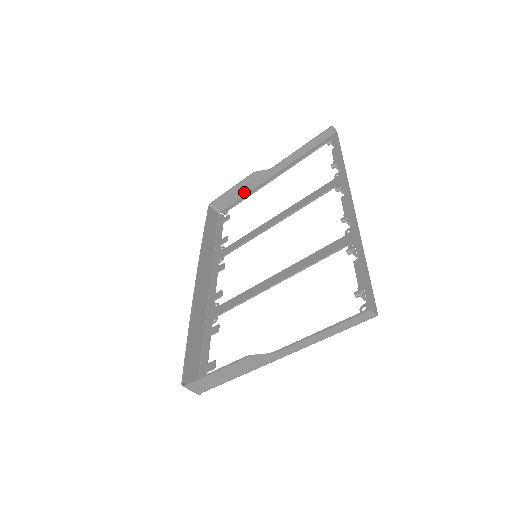
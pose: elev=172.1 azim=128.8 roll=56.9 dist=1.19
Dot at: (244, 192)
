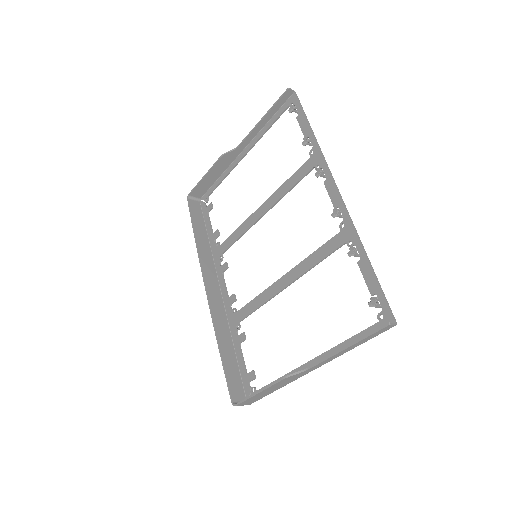
Dot at: (218, 175)
